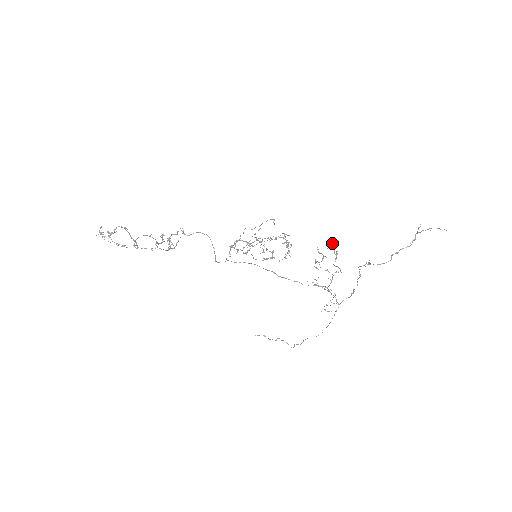
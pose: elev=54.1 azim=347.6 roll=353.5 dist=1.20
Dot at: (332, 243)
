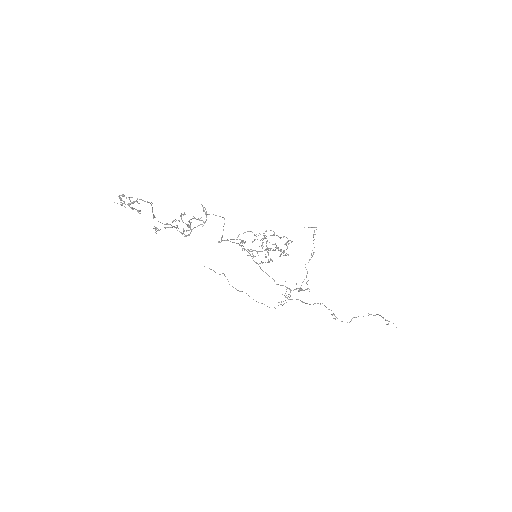
Dot at: (313, 227)
